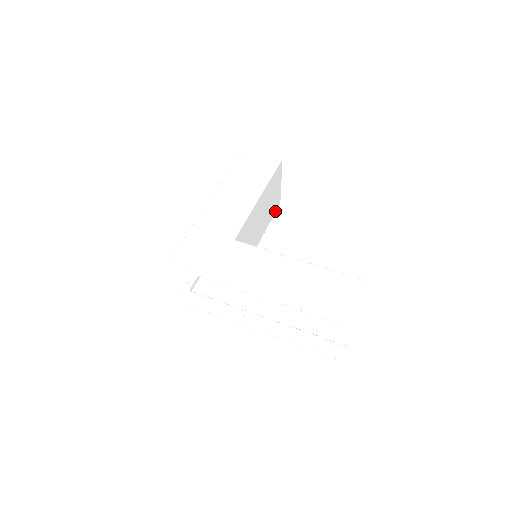
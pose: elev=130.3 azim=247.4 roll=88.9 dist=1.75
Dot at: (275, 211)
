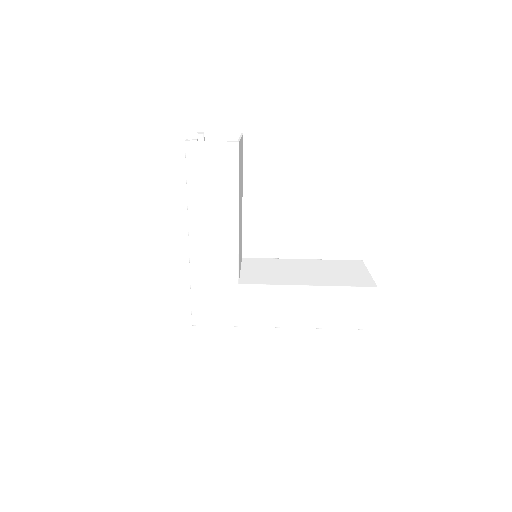
Dot at: occluded
